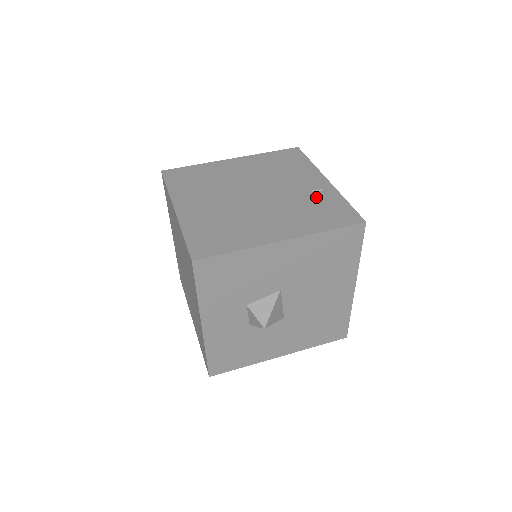
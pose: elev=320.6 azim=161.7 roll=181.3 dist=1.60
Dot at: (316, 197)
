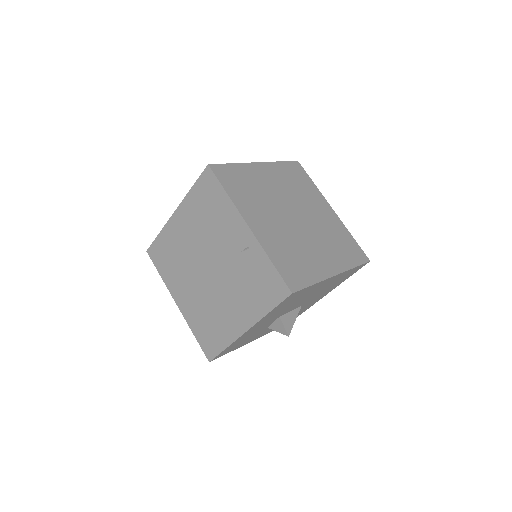
Dot at: (248, 262)
